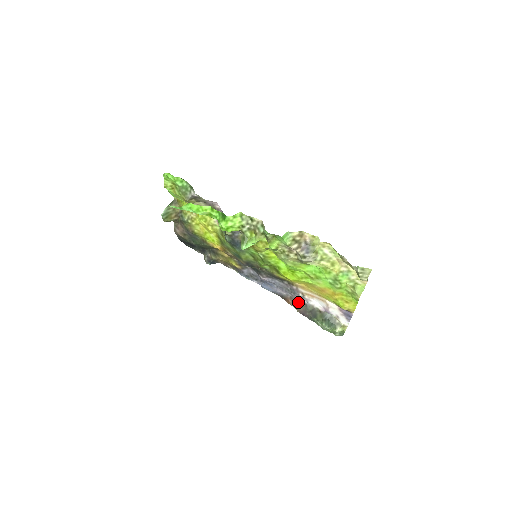
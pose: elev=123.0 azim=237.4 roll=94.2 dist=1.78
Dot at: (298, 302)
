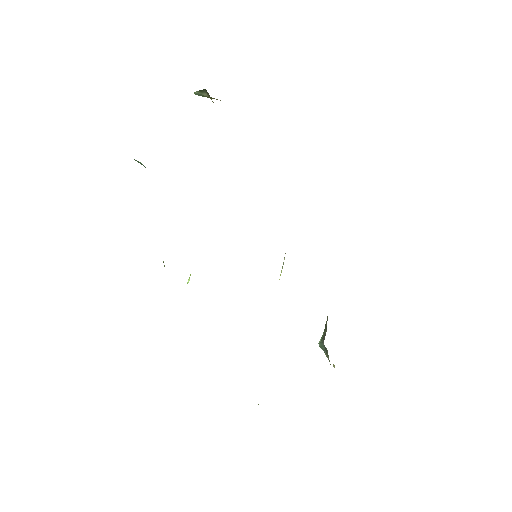
Dot at: occluded
